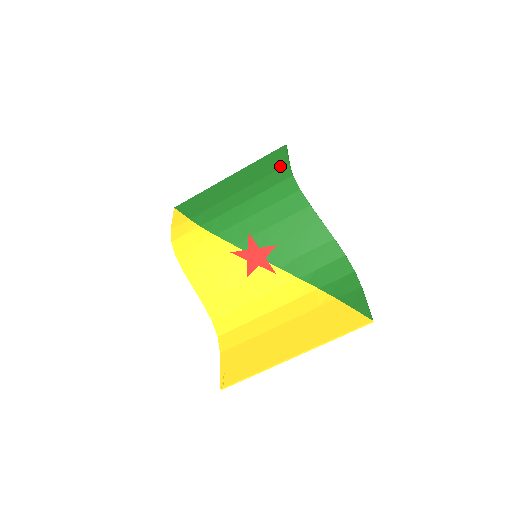
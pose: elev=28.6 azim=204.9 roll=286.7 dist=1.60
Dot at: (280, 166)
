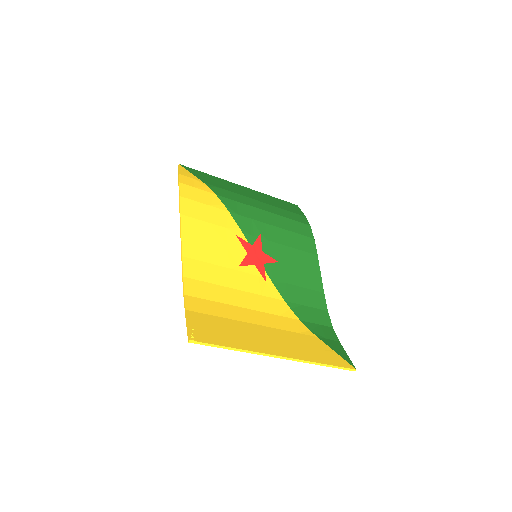
Dot at: (298, 213)
